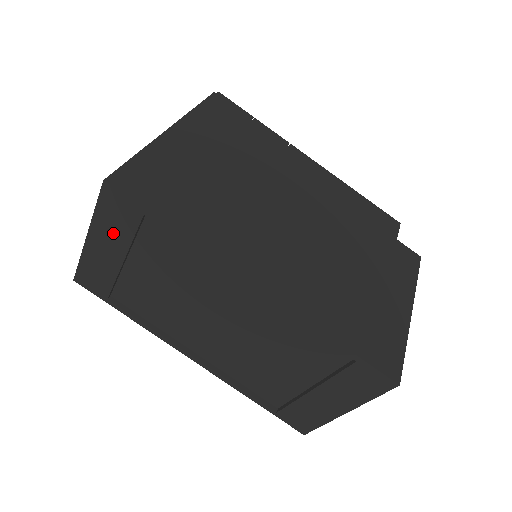
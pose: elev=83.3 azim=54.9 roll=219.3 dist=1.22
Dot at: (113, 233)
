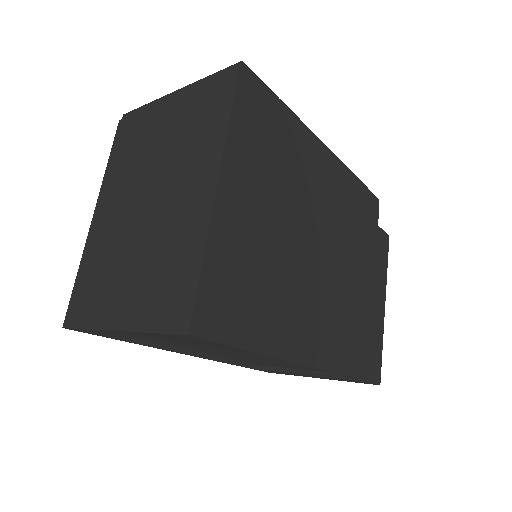
Dot at: (163, 338)
